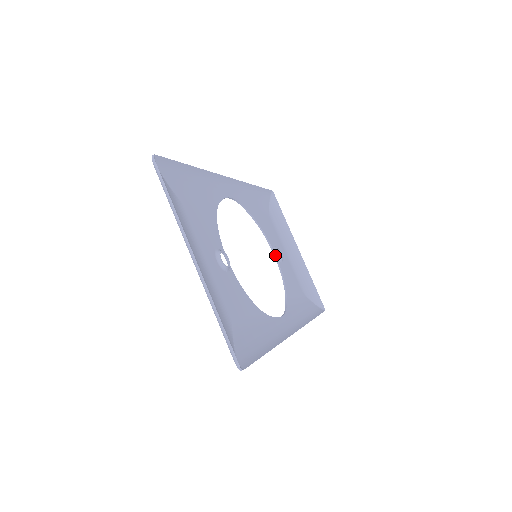
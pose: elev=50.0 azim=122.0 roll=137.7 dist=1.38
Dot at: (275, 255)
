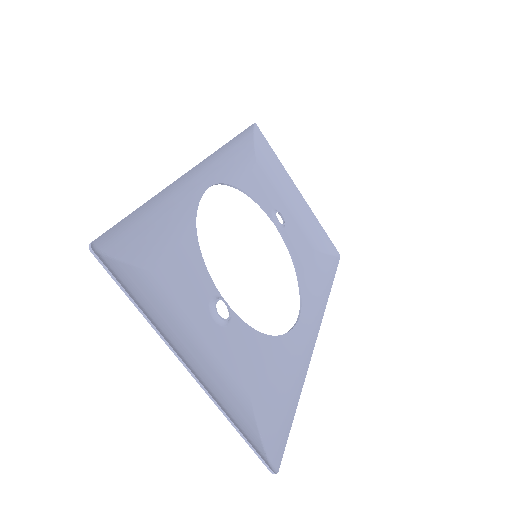
Dot at: (275, 224)
